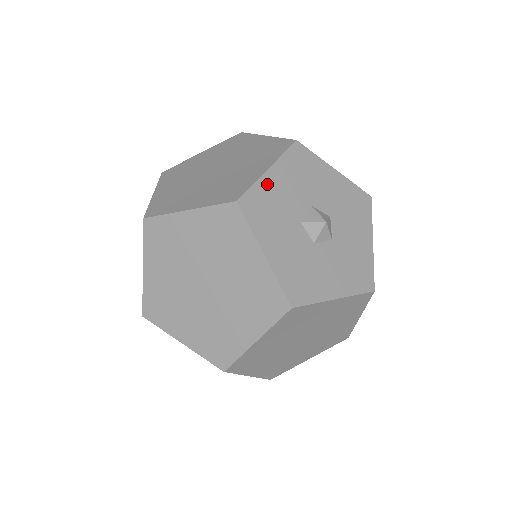
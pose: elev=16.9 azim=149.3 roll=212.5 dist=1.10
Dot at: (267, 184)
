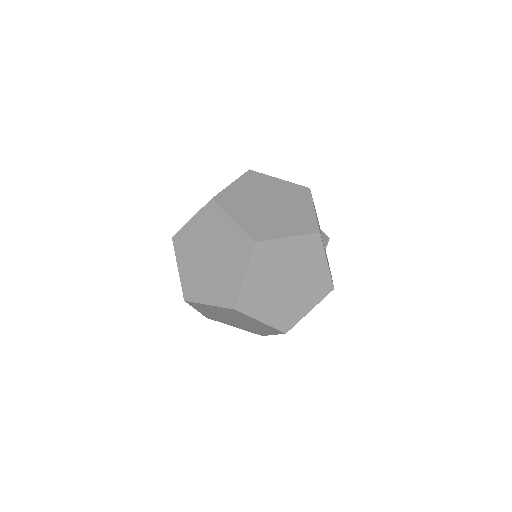
Dot at: occluded
